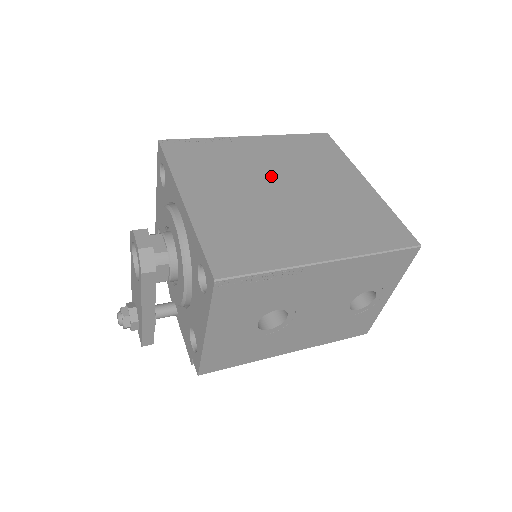
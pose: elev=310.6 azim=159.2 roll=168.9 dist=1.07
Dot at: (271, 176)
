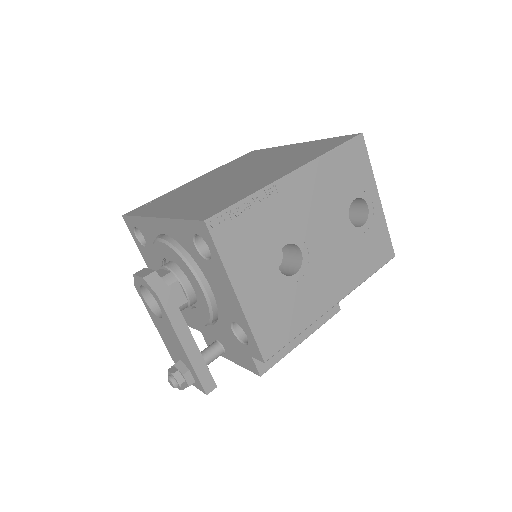
Dot at: (221, 179)
